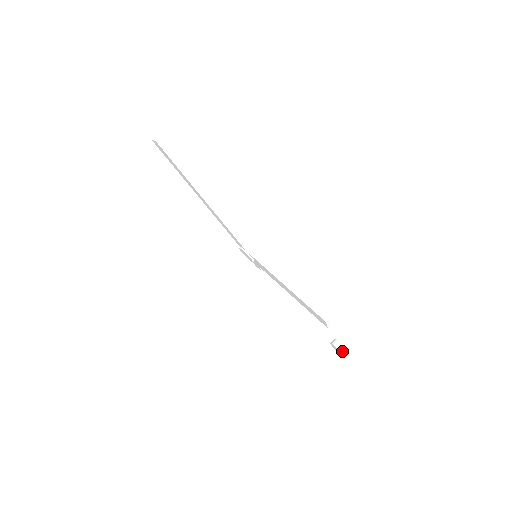
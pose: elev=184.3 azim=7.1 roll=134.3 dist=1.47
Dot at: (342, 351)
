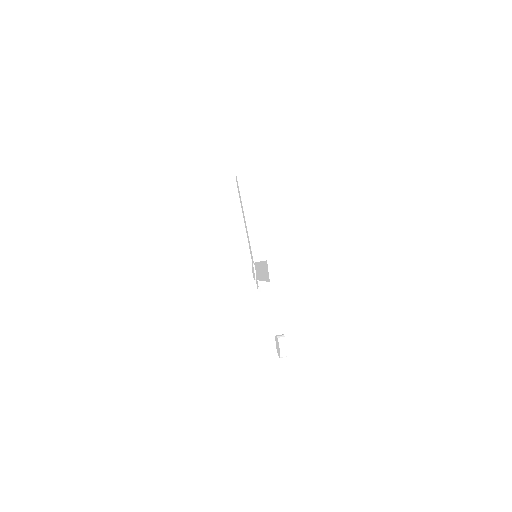
Dot at: (279, 338)
